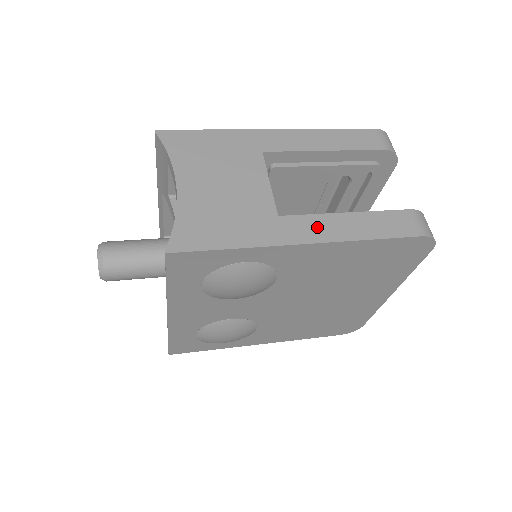
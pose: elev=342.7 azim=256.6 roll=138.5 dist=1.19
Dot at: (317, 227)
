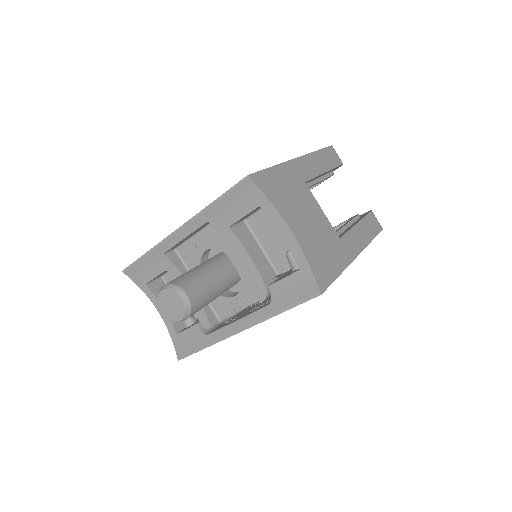
Dot at: (355, 240)
